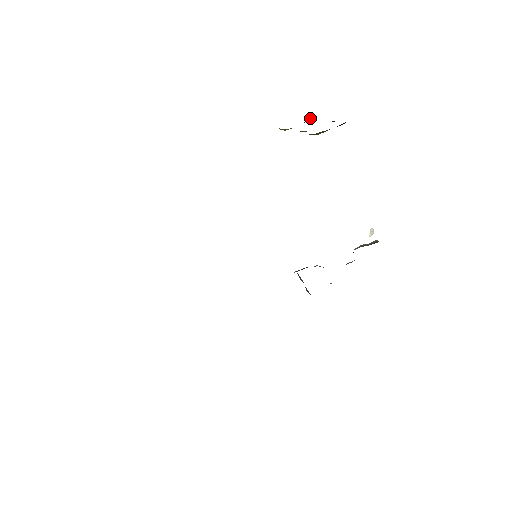
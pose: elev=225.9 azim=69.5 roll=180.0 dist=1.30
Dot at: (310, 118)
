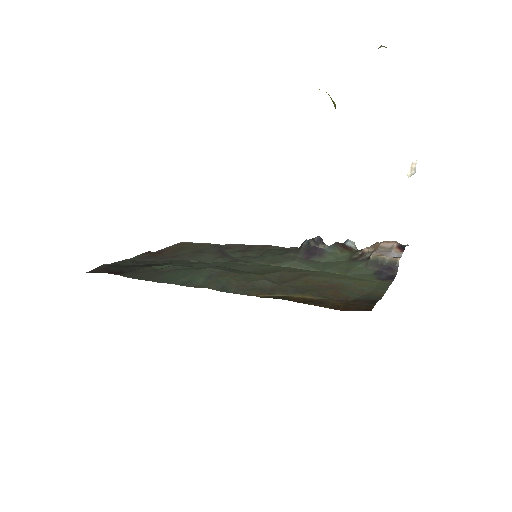
Dot at: occluded
